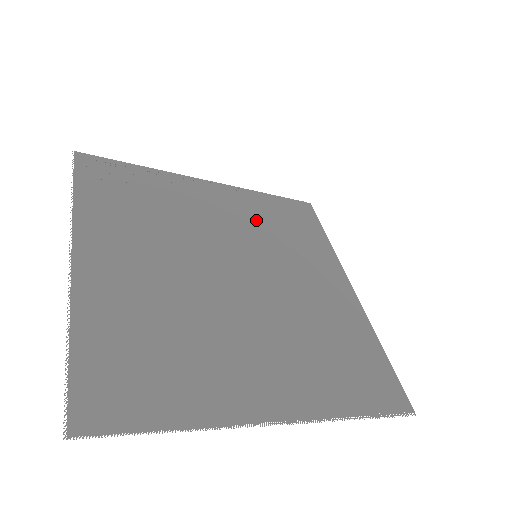
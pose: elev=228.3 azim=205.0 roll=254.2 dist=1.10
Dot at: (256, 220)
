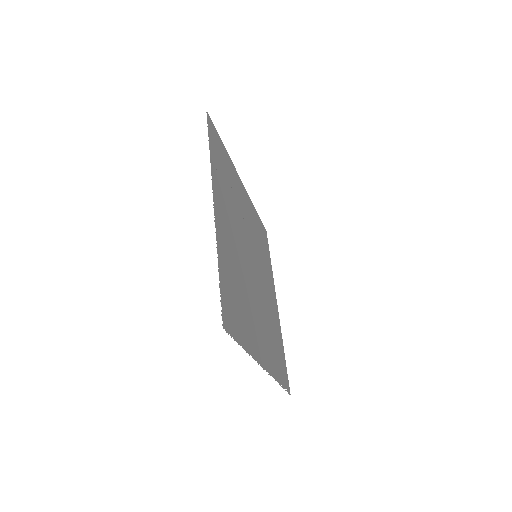
Dot at: (255, 229)
